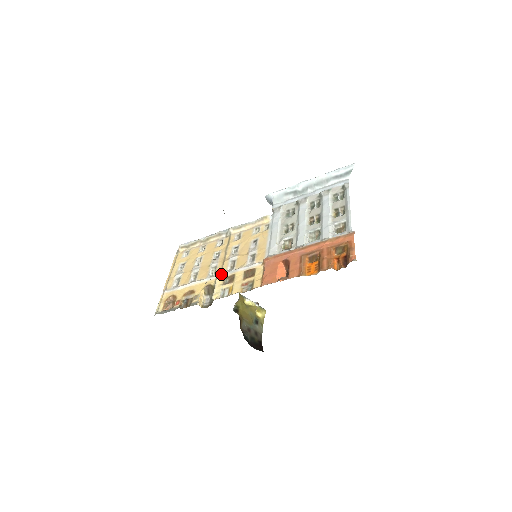
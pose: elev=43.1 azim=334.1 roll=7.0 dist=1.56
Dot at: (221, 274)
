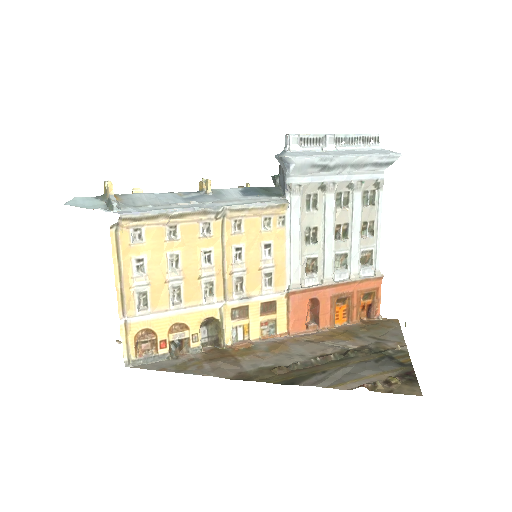
Dot at: (228, 303)
